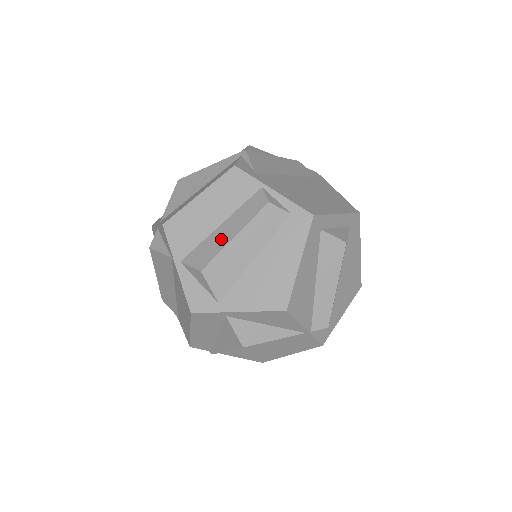
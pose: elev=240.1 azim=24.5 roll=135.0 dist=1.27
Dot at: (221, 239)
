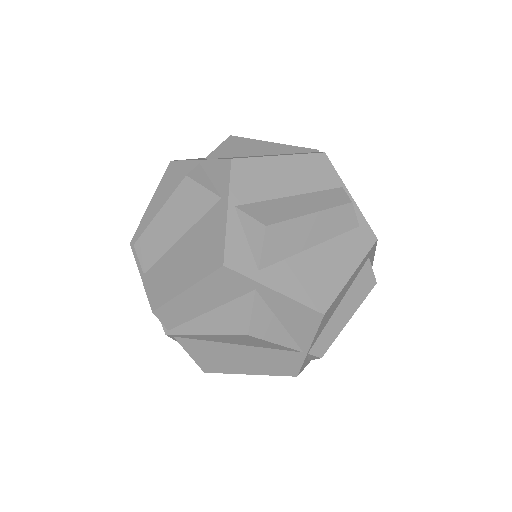
Dot at: (293, 208)
